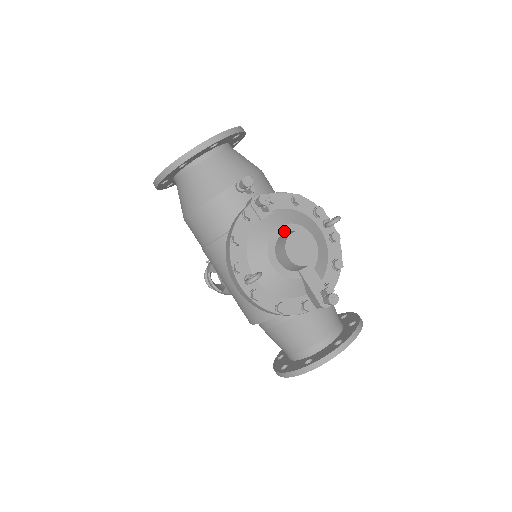
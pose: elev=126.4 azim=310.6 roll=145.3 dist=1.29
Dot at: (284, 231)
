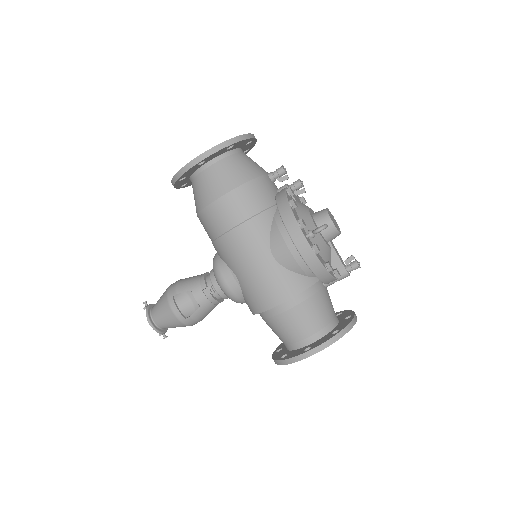
Dot at: (312, 212)
